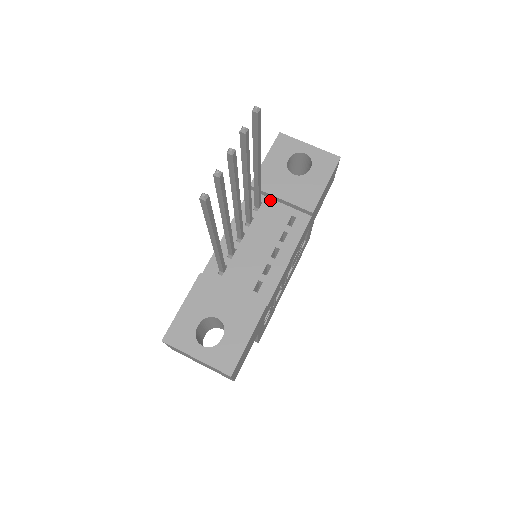
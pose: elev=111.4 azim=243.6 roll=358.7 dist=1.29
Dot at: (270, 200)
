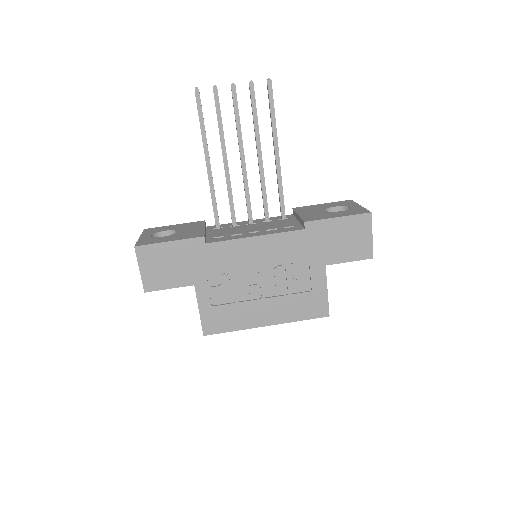
Dot at: (295, 219)
